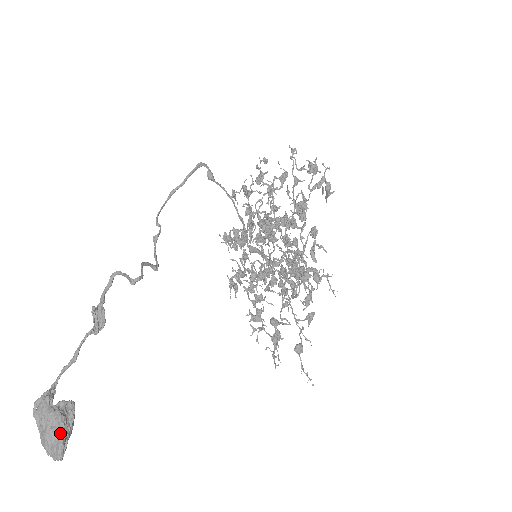
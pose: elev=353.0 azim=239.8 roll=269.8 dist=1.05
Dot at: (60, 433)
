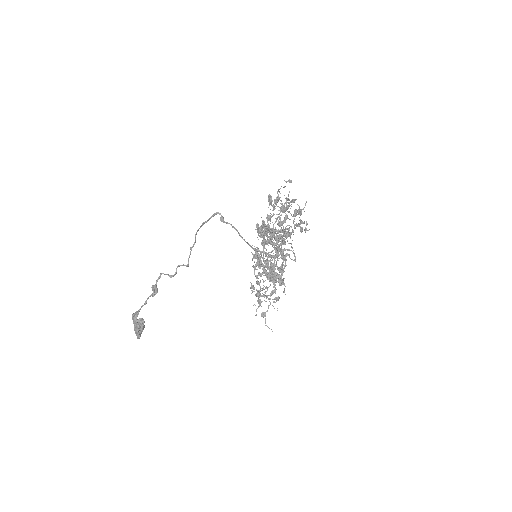
Dot at: (137, 331)
